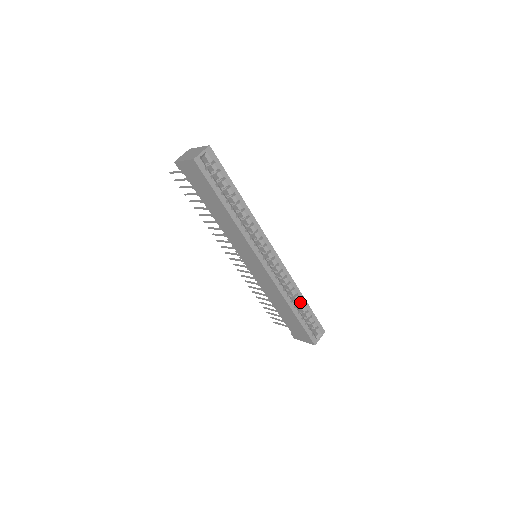
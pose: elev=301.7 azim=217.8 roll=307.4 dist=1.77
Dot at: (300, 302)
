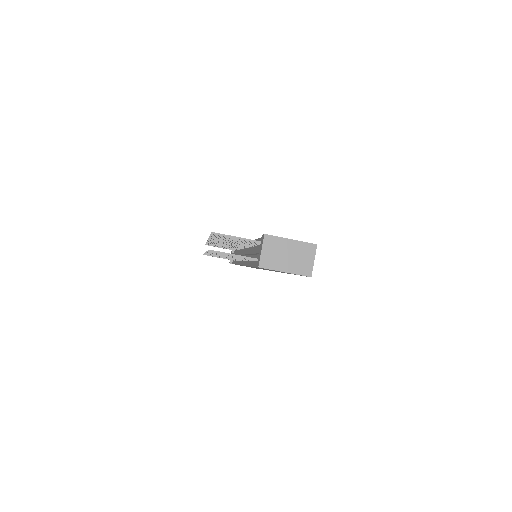
Dot at: occluded
